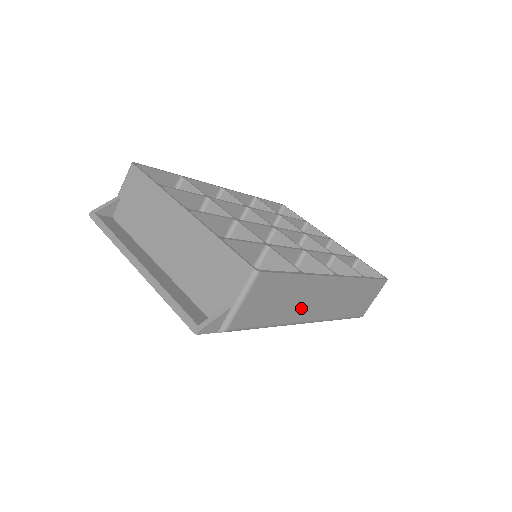
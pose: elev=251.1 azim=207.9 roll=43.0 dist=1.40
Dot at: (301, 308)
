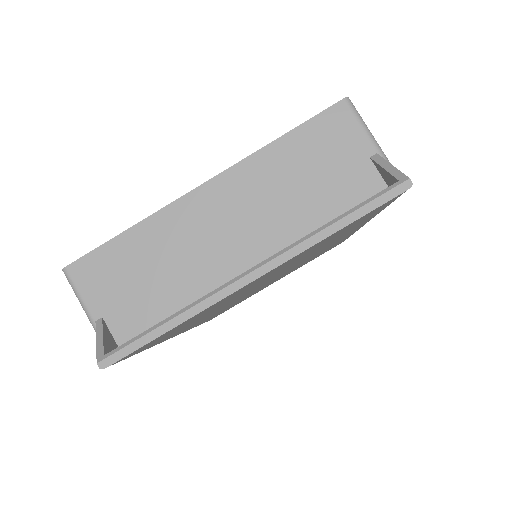
Dot at: occluded
